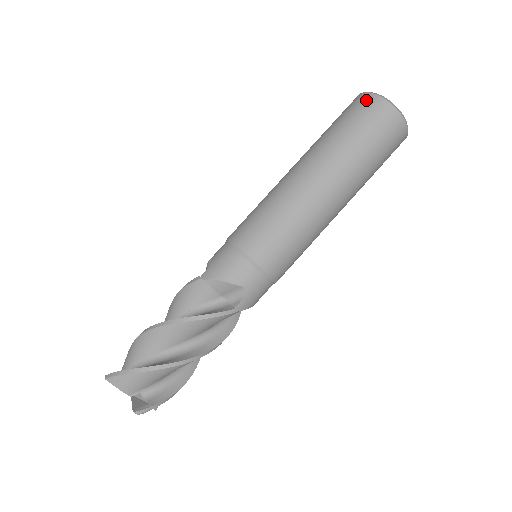
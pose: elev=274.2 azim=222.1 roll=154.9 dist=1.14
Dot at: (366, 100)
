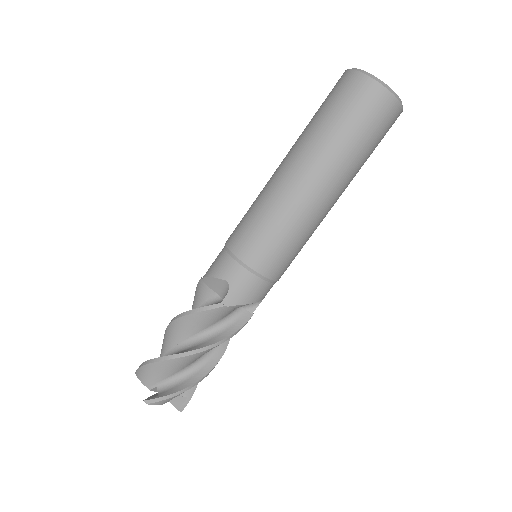
Dot at: (339, 79)
